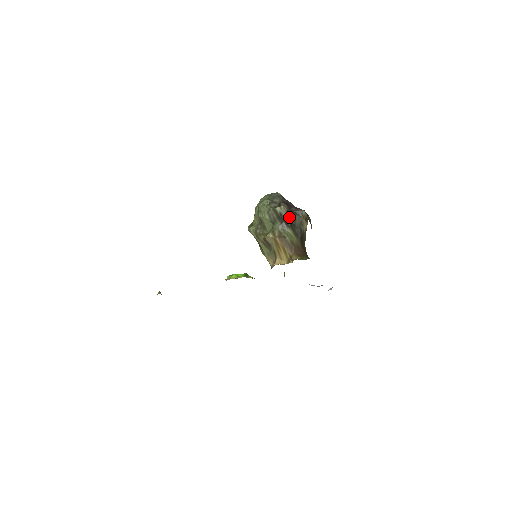
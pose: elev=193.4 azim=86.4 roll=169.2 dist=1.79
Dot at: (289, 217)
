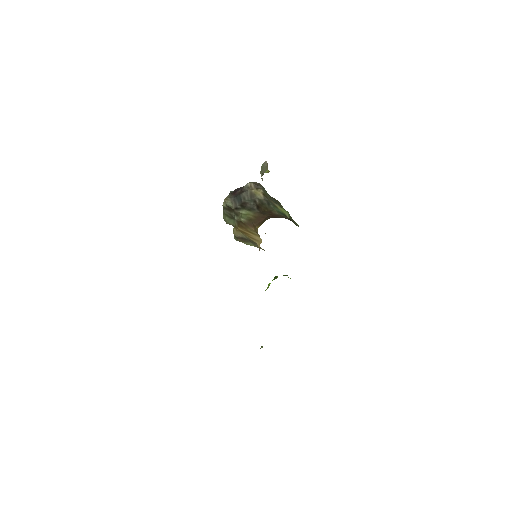
Dot at: (236, 201)
